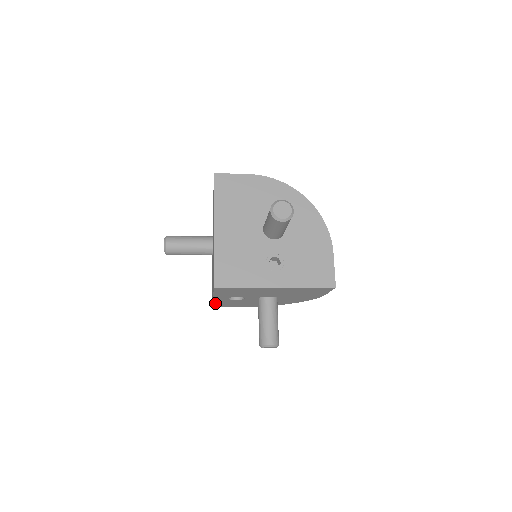
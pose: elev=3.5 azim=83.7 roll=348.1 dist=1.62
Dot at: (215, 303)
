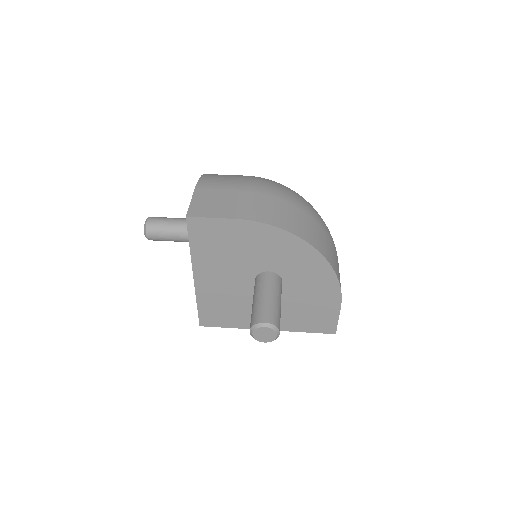
Dot at: occluded
